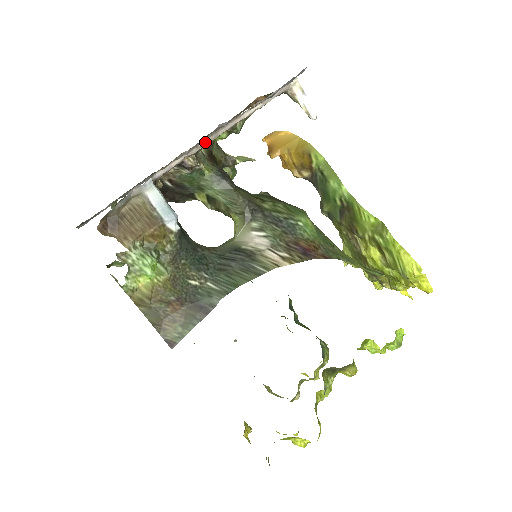
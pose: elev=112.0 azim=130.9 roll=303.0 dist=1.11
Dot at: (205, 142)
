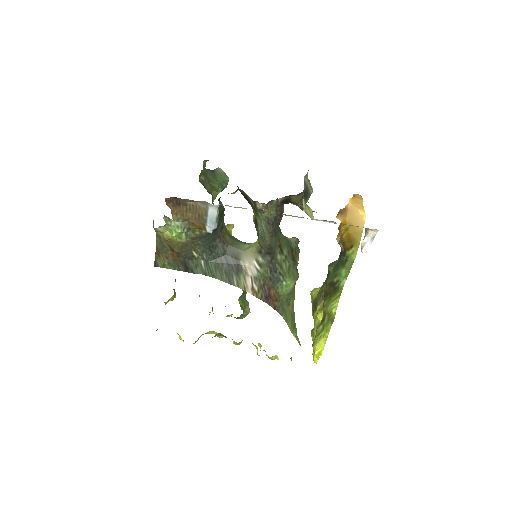
Dot at: (274, 212)
